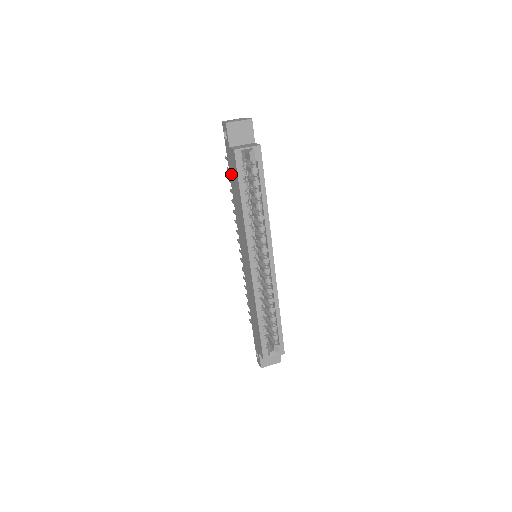
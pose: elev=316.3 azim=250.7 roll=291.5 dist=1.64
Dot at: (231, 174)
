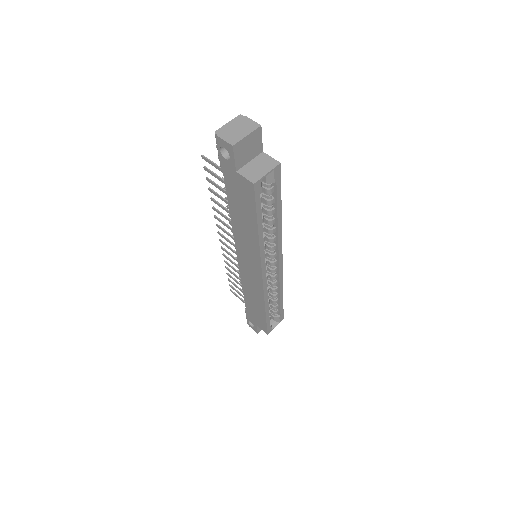
Dot at: (232, 194)
